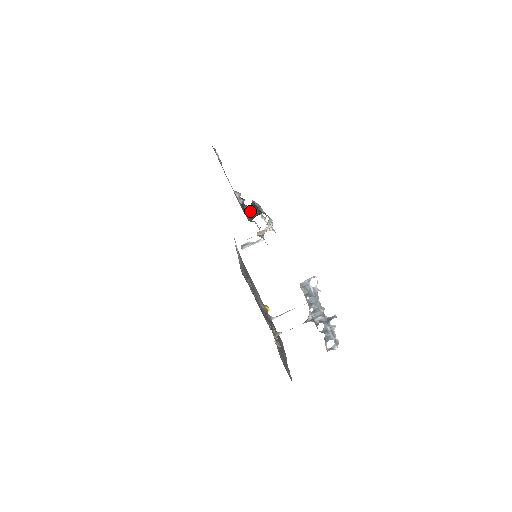
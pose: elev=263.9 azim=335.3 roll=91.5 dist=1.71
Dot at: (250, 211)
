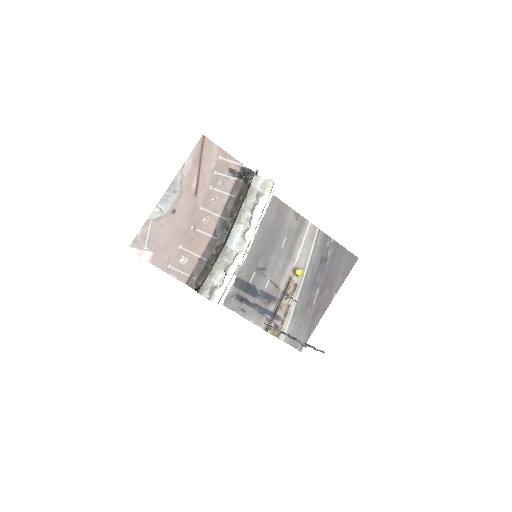
Dot at: (236, 216)
